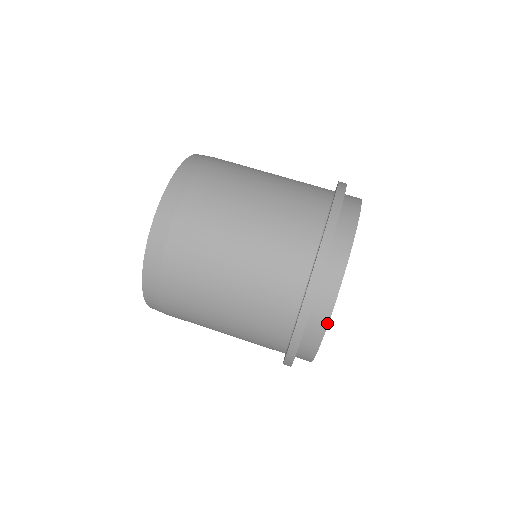
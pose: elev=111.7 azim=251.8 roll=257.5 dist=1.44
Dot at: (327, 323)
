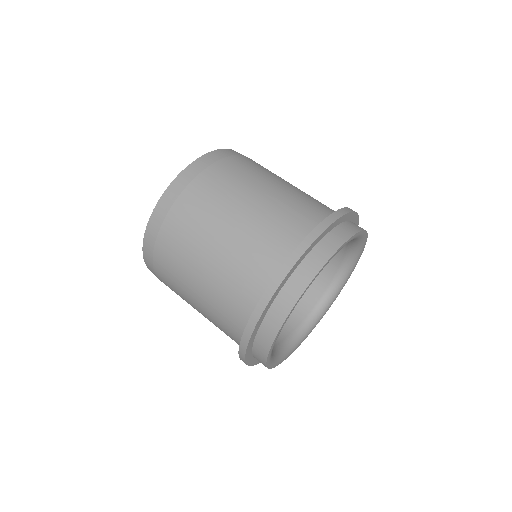
Dot at: (269, 349)
